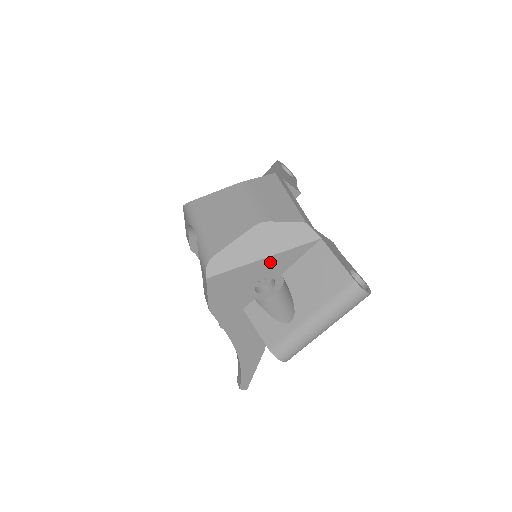
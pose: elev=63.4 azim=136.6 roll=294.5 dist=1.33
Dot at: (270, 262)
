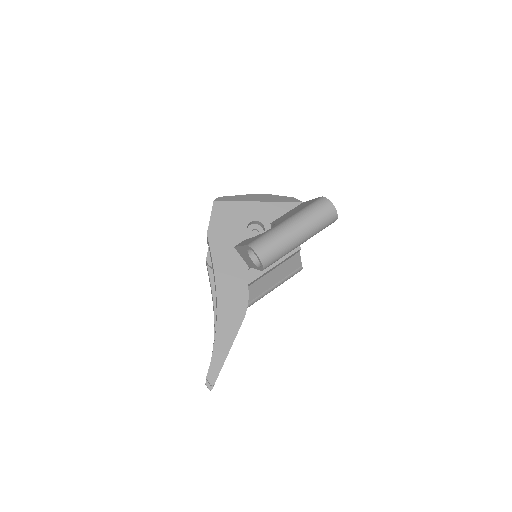
Dot at: (263, 207)
